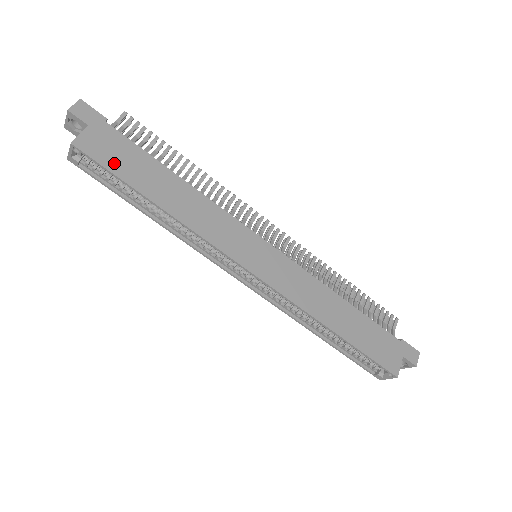
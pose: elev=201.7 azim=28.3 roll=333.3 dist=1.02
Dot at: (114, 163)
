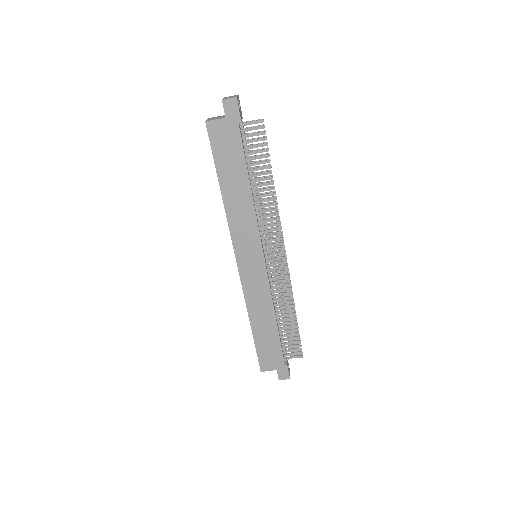
Dot at: (219, 150)
